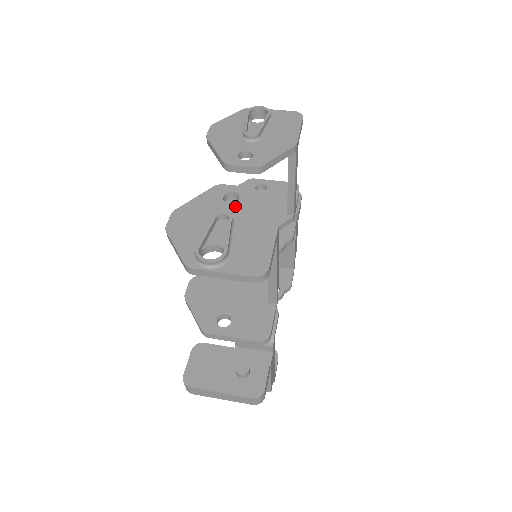
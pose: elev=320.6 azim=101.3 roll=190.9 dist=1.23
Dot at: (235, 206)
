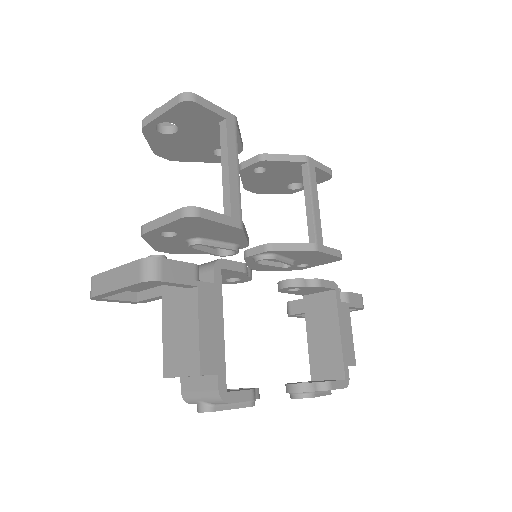
Dot at: occluded
